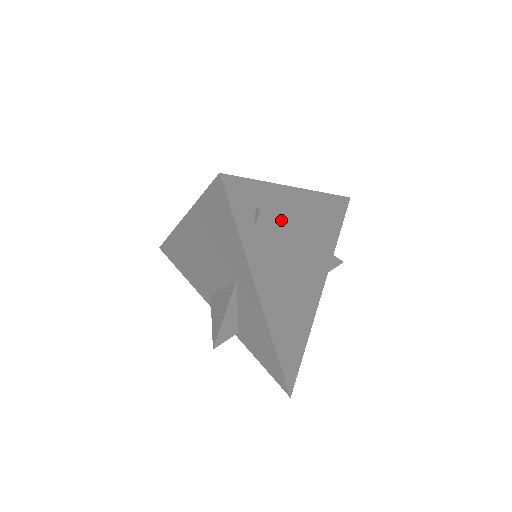
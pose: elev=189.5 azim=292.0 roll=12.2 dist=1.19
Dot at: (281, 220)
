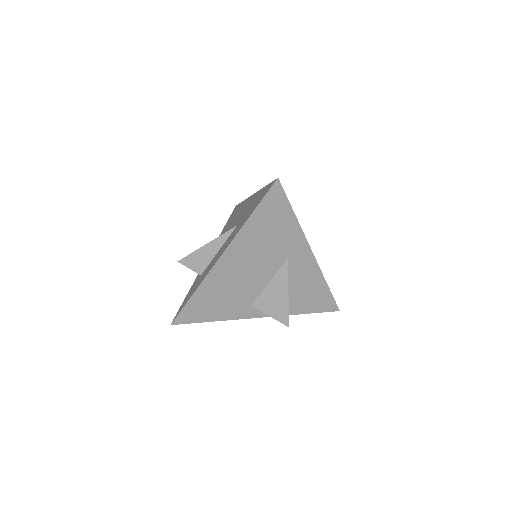
Dot at: occluded
